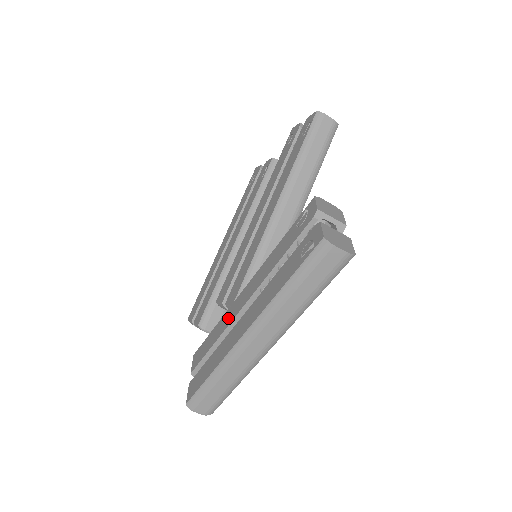
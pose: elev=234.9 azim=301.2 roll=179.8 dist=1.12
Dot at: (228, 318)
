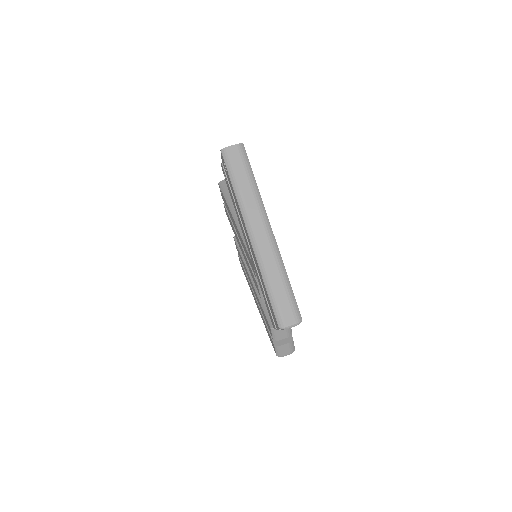
Dot at: (255, 268)
